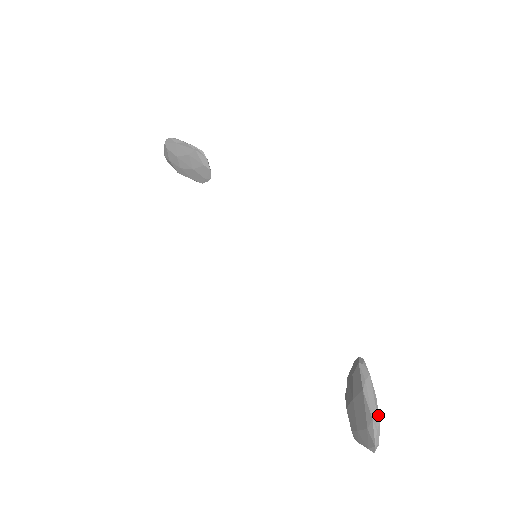
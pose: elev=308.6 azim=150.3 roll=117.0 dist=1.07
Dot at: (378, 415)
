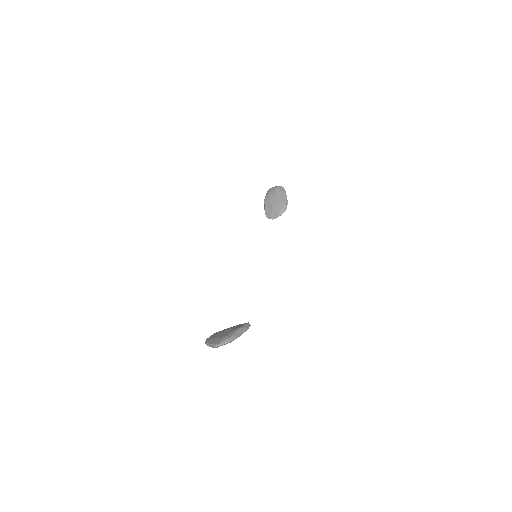
Dot at: (234, 339)
